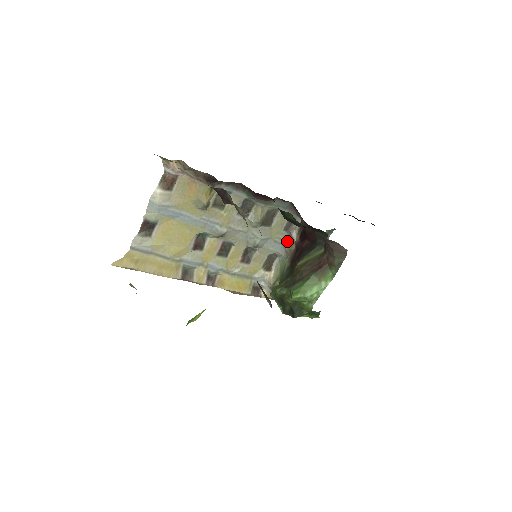
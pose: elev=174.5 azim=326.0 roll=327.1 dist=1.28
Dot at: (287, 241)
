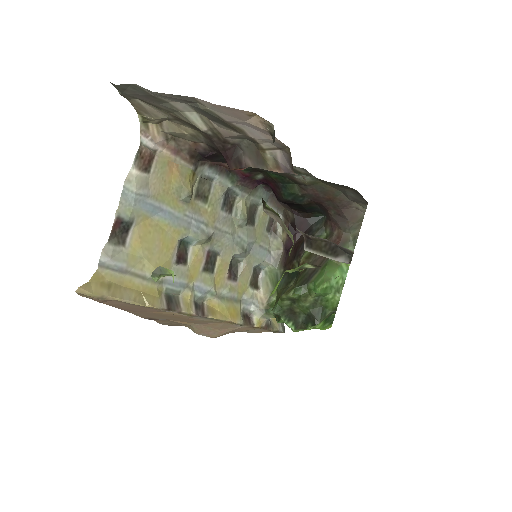
Dot at: (272, 244)
